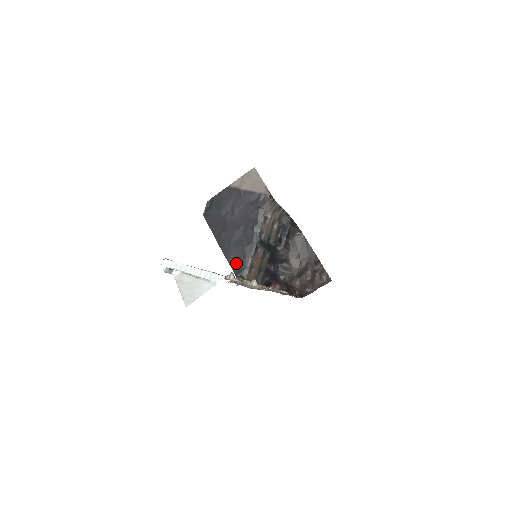
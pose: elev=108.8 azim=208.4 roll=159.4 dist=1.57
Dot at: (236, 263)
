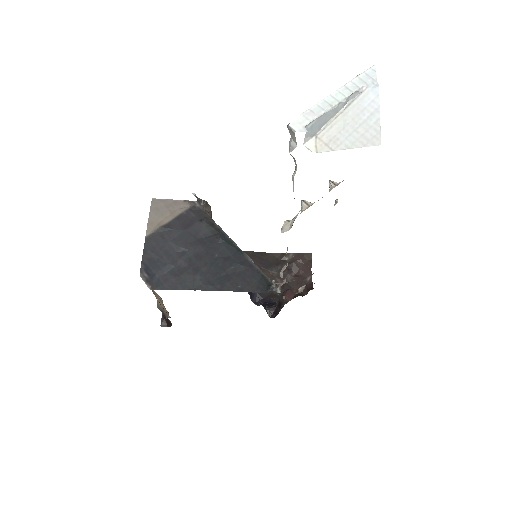
Dot at: (247, 283)
